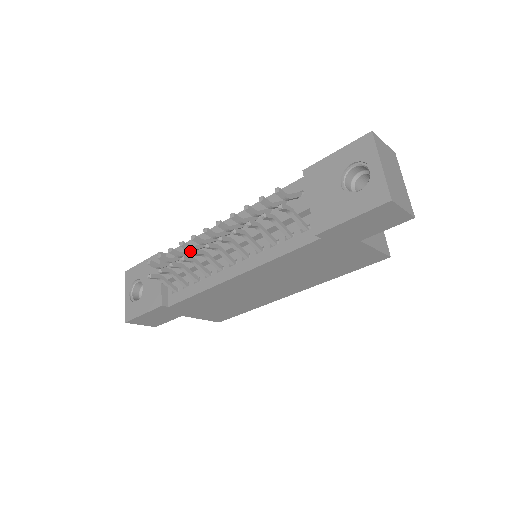
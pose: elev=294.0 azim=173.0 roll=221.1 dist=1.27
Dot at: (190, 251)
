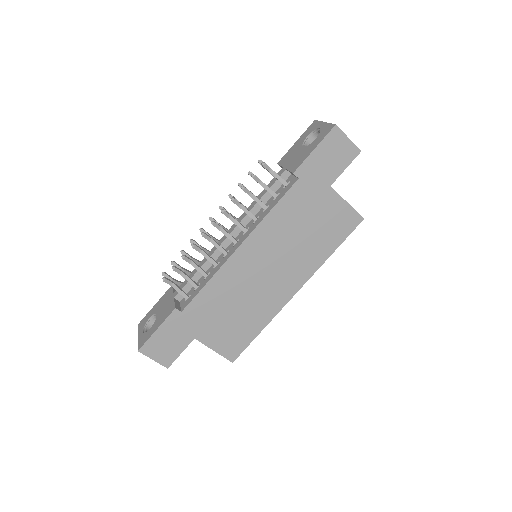
Dot at: occluded
